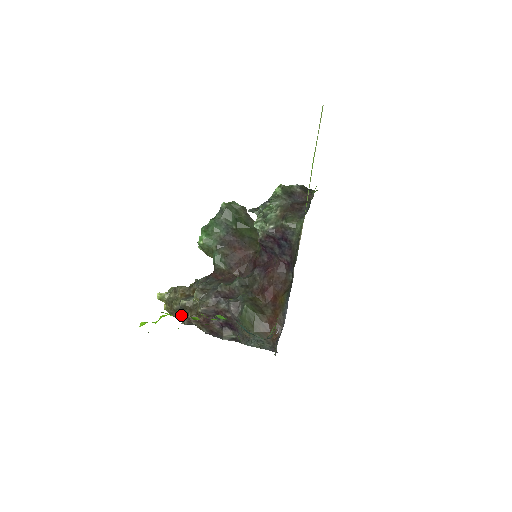
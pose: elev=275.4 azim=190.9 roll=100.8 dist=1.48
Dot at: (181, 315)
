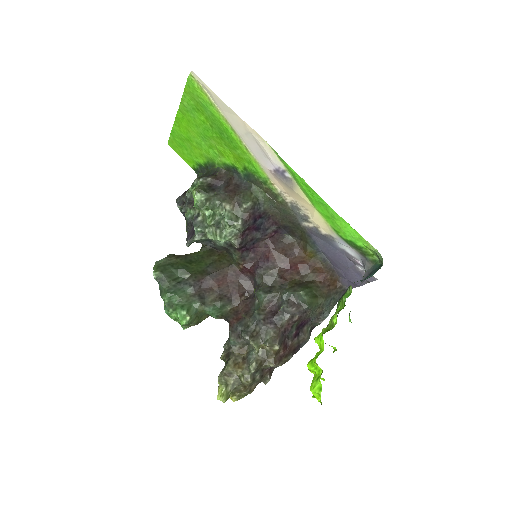
Dot at: (260, 378)
